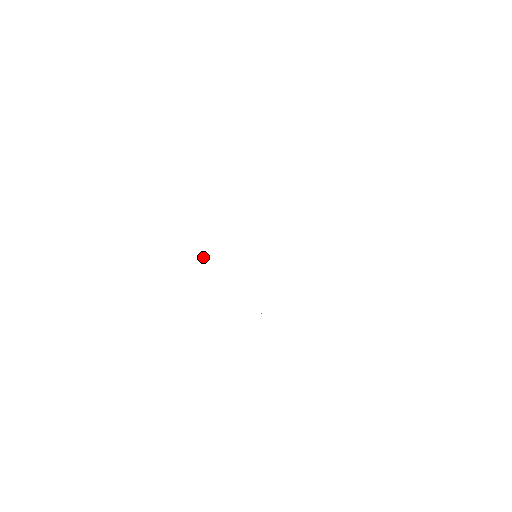
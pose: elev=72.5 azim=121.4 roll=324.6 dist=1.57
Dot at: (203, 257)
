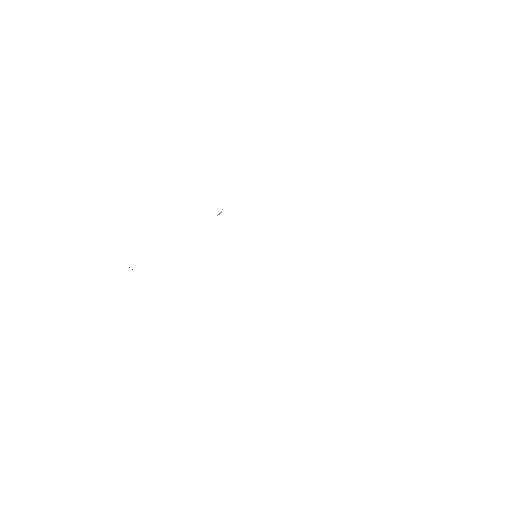
Dot at: (221, 212)
